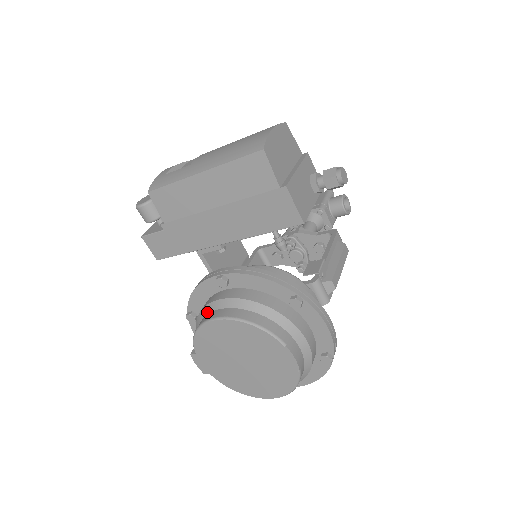
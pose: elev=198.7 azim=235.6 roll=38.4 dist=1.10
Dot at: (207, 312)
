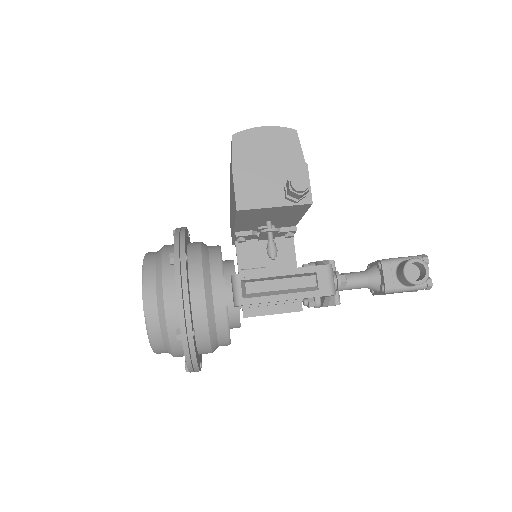
Dot at: occluded
